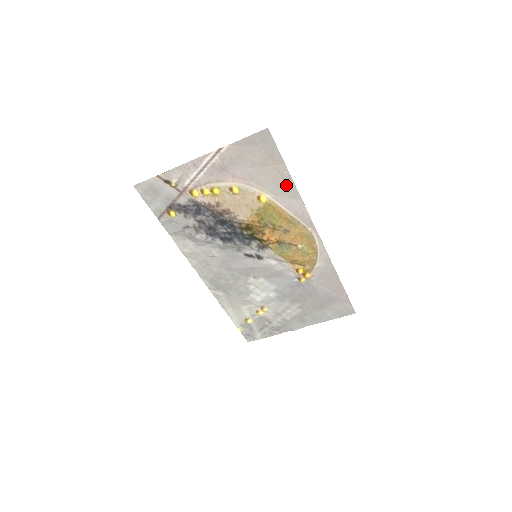
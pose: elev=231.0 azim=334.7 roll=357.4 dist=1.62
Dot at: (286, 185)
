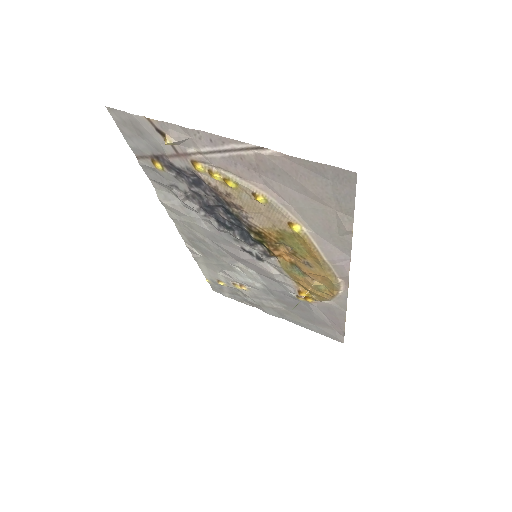
Dot at: (339, 234)
